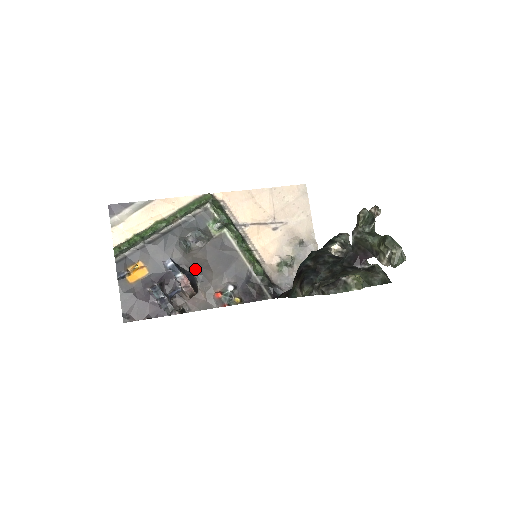
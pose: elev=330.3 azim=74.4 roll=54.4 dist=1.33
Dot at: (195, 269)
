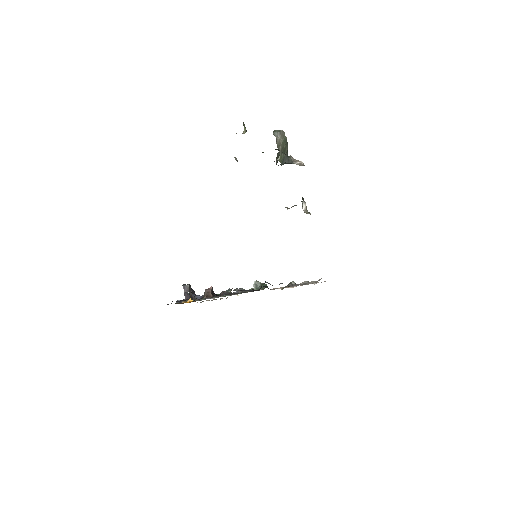
Dot at: (223, 293)
